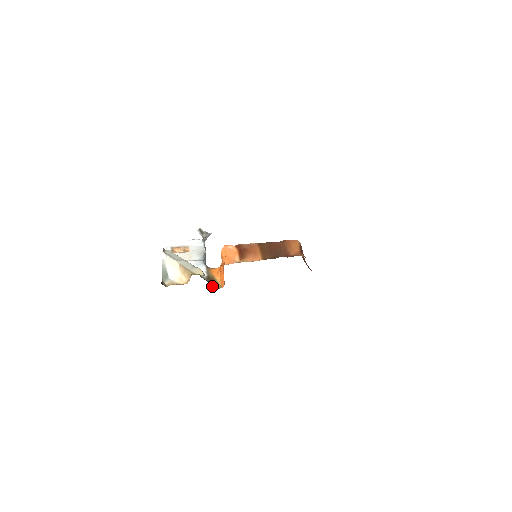
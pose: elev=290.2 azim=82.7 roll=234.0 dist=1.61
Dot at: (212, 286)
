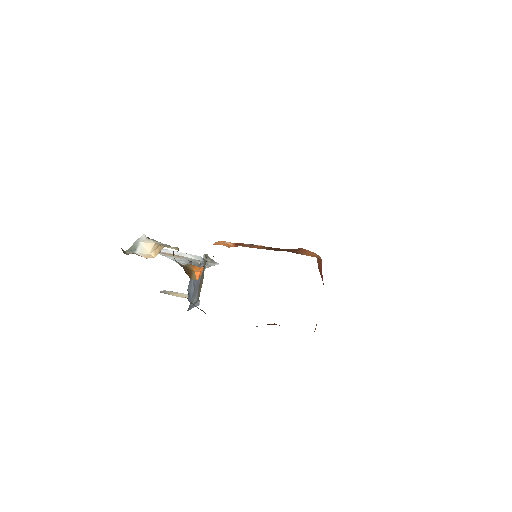
Dot at: (191, 303)
